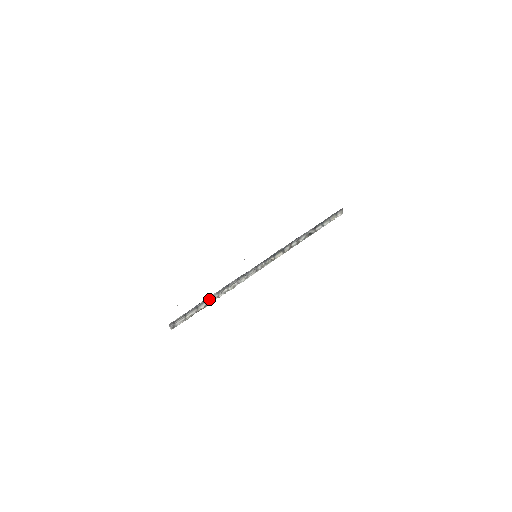
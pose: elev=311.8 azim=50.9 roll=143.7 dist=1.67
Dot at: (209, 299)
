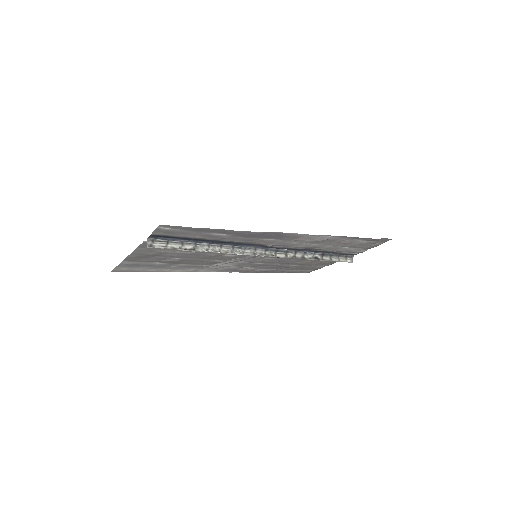
Dot at: (197, 245)
